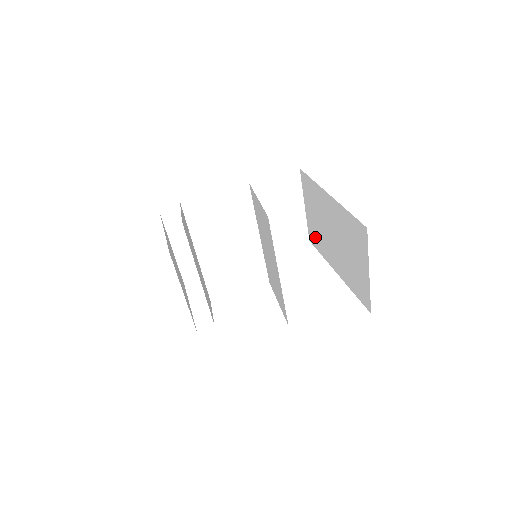
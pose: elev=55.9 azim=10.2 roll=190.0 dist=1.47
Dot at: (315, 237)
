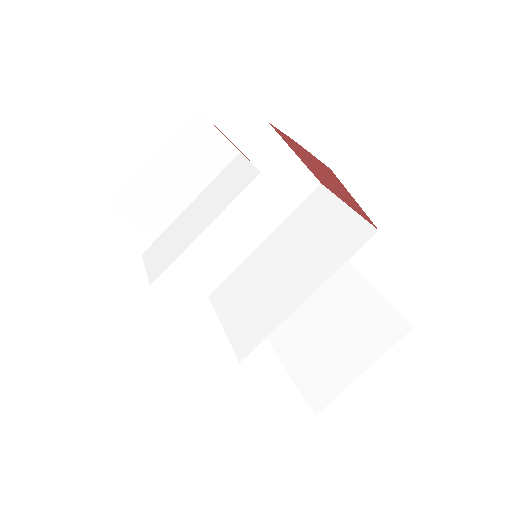
Dot at: occluded
